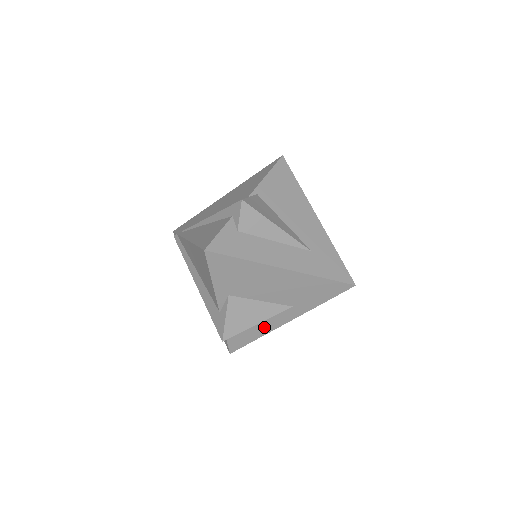
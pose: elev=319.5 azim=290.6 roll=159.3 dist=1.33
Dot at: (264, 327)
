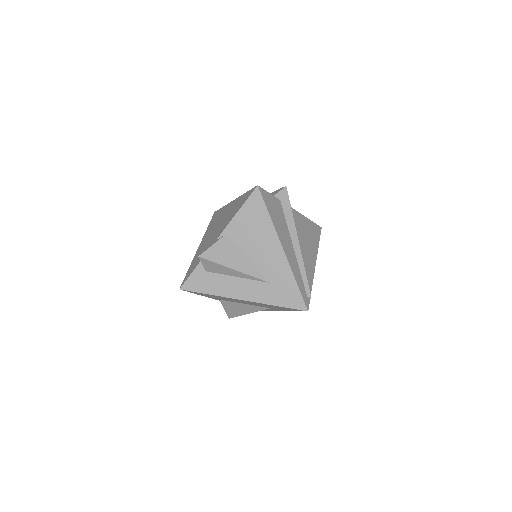
Dot at: occluded
